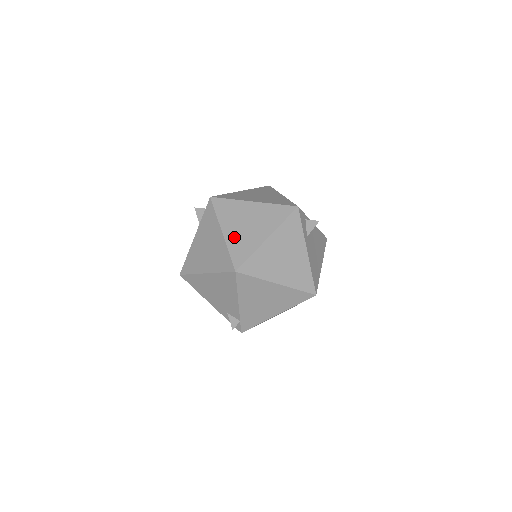
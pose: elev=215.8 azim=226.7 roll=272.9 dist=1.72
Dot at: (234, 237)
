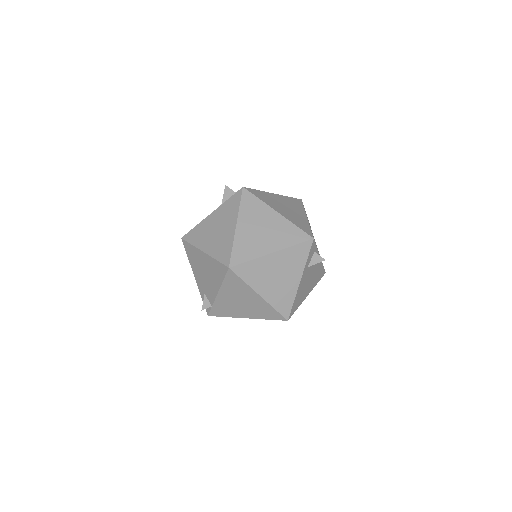
Dot at: (244, 236)
